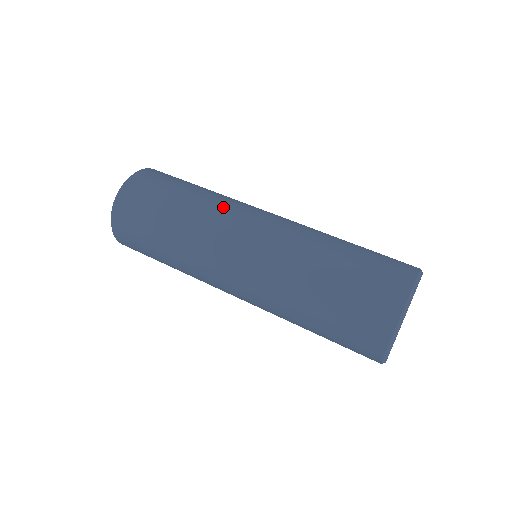
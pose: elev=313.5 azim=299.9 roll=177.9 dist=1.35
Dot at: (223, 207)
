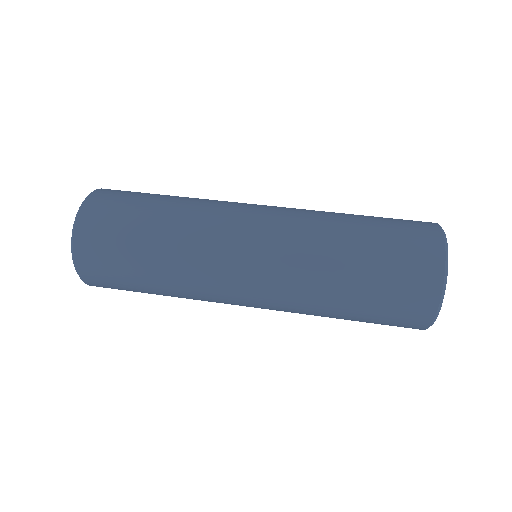
Dot at: occluded
